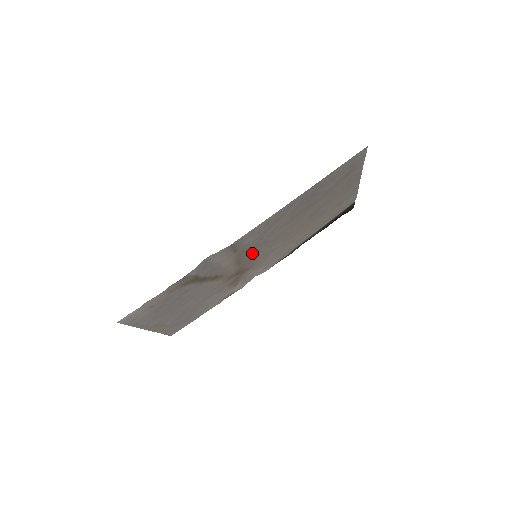
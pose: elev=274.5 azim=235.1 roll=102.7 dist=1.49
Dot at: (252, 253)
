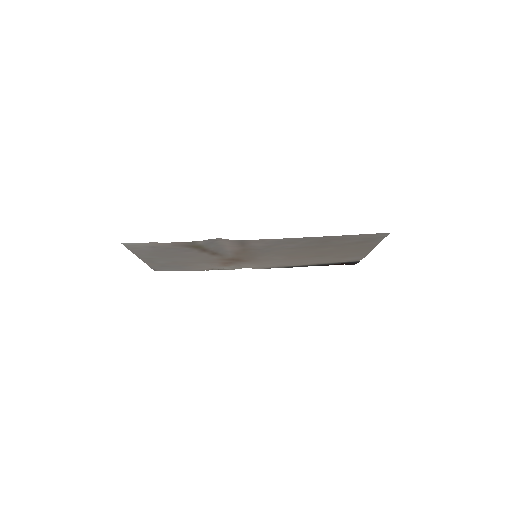
Dot at: (254, 253)
